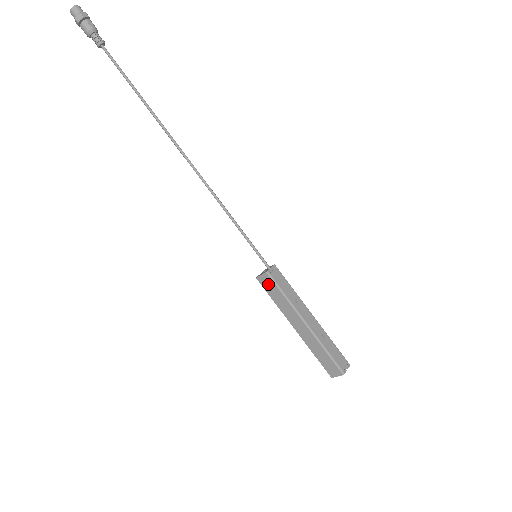
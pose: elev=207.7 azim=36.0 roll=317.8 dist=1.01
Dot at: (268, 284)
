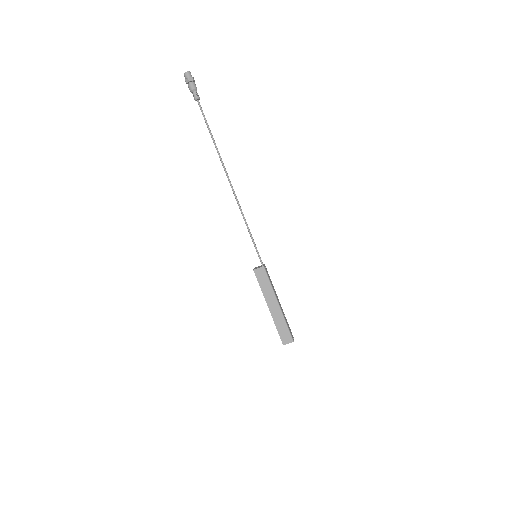
Dot at: (261, 275)
